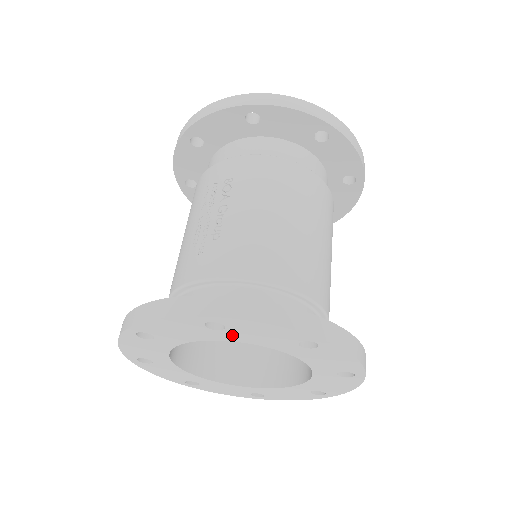
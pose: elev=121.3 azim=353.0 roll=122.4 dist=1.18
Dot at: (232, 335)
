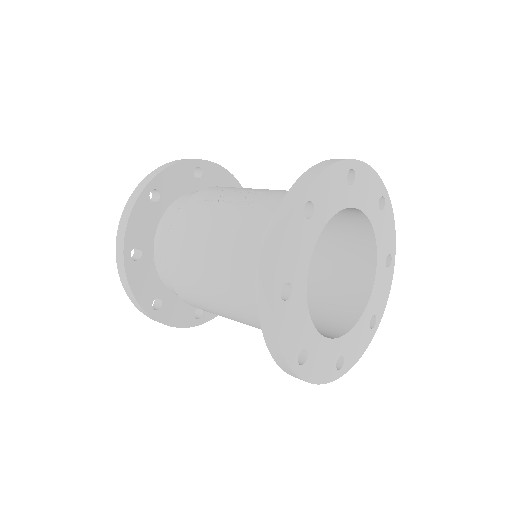
Dot at: (355, 194)
